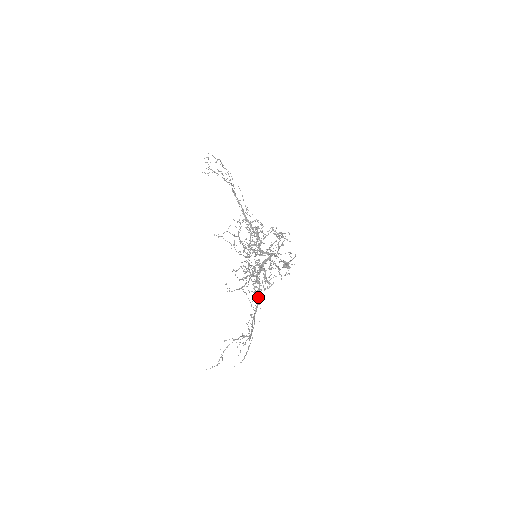
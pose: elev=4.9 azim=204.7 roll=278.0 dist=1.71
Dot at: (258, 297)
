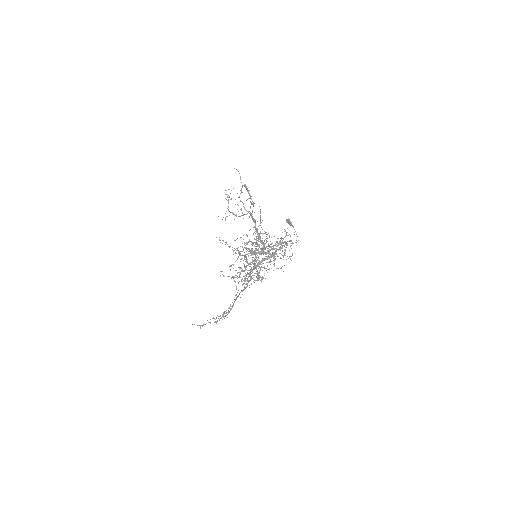
Dot at: occluded
